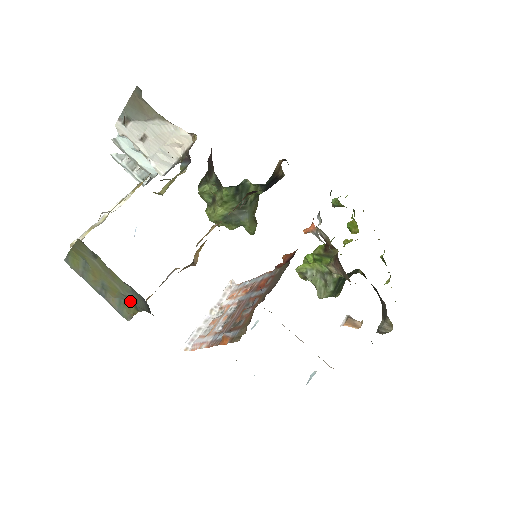
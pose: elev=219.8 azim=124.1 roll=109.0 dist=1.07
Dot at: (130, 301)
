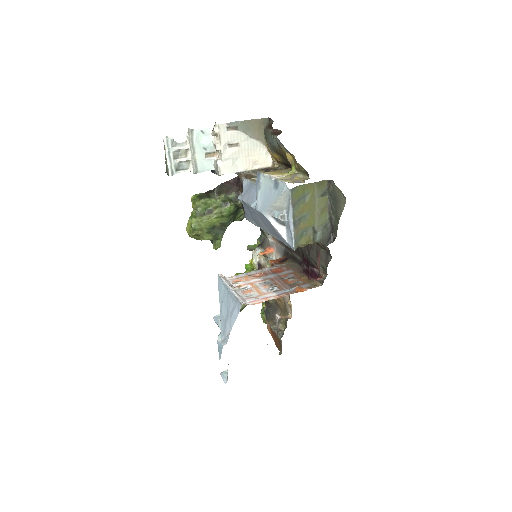
Dot at: (312, 234)
